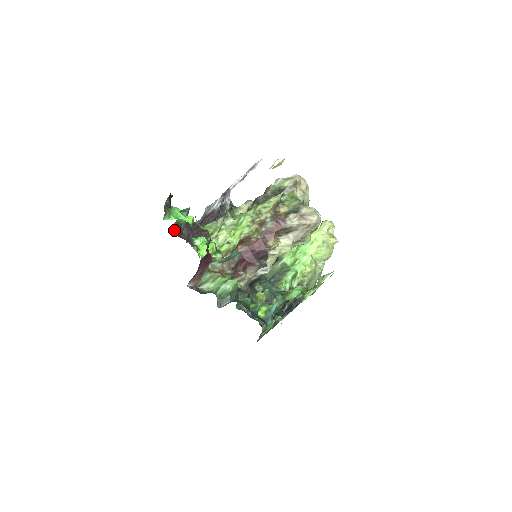
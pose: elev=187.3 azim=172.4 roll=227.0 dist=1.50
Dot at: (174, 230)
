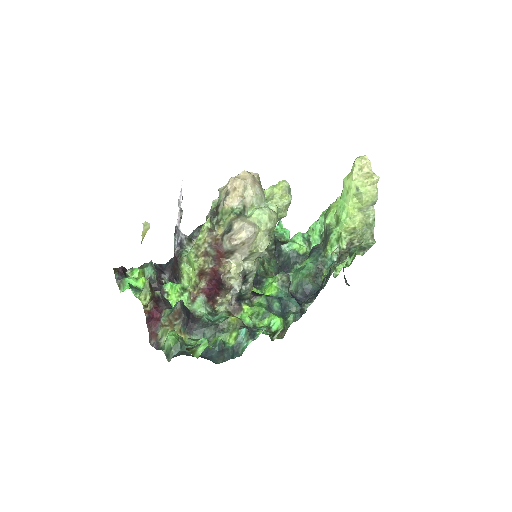
Dot at: occluded
